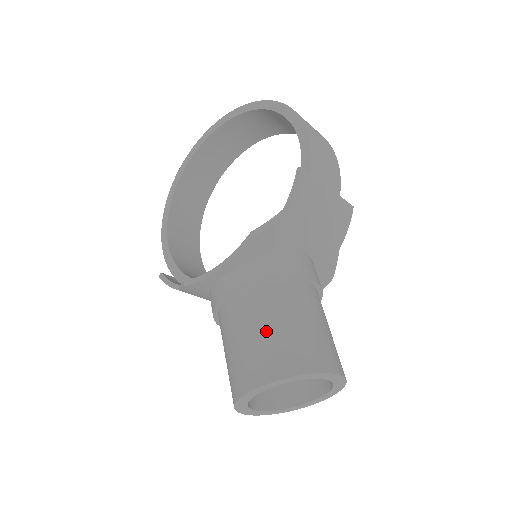
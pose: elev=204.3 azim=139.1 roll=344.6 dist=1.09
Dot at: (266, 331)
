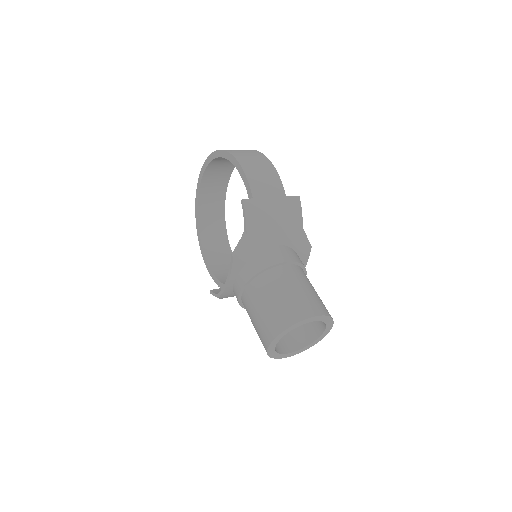
Dot at: (264, 309)
